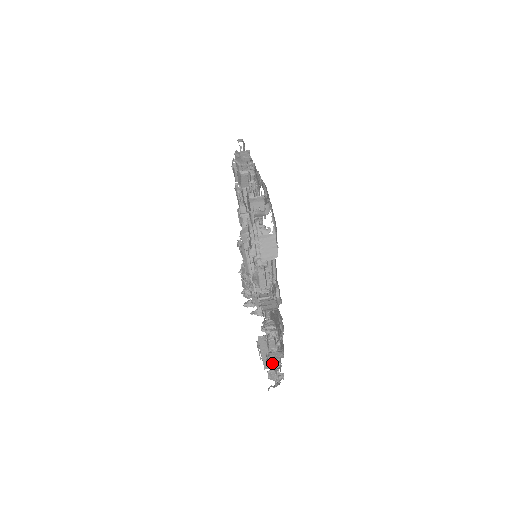
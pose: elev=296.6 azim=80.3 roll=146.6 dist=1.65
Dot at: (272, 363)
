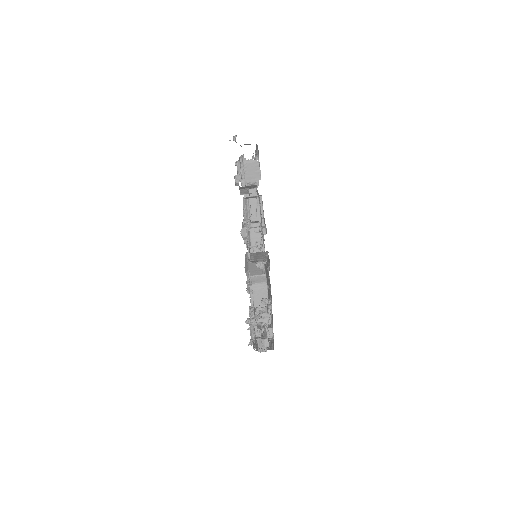
Dot at: (261, 322)
